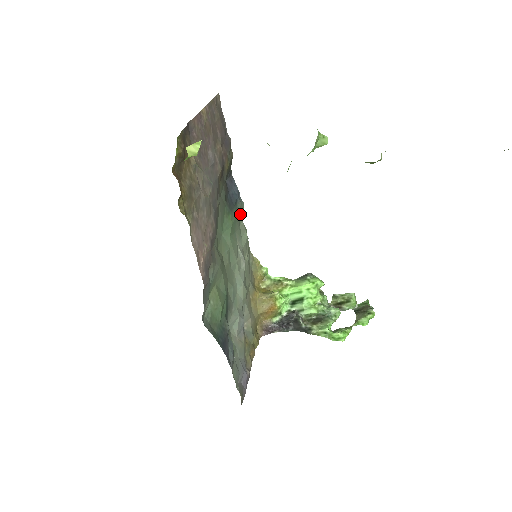
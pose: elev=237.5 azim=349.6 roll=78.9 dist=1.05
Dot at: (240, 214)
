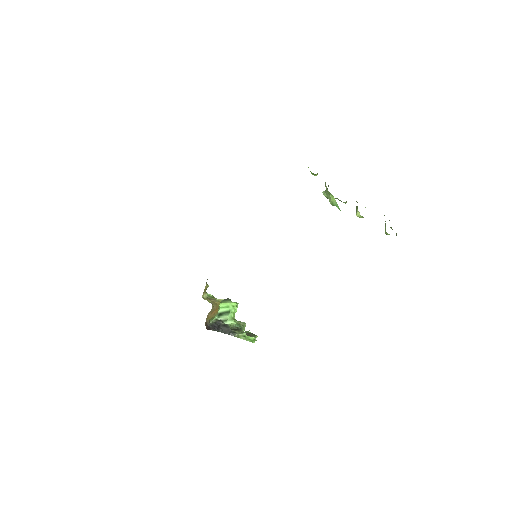
Dot at: occluded
